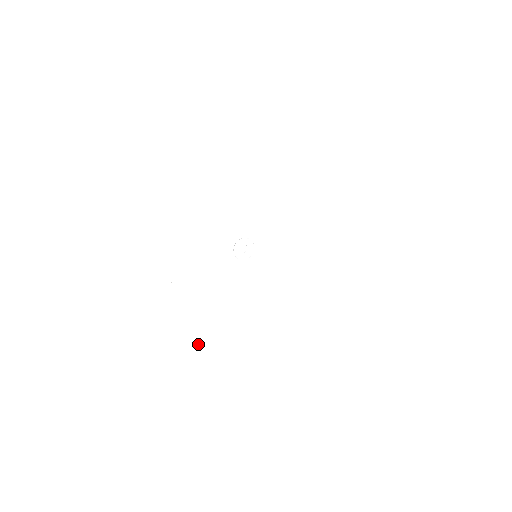
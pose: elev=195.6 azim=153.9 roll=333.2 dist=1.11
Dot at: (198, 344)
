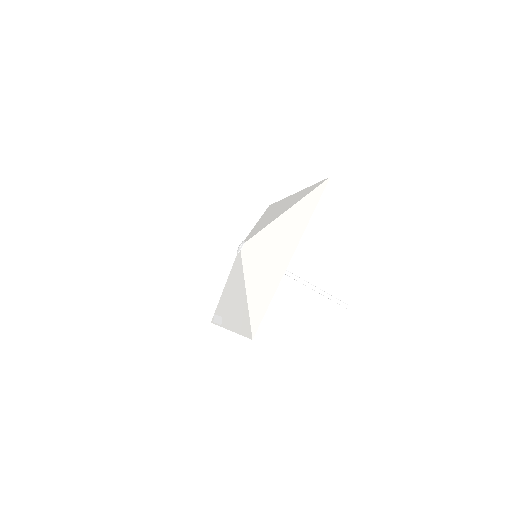
Dot at: (238, 317)
